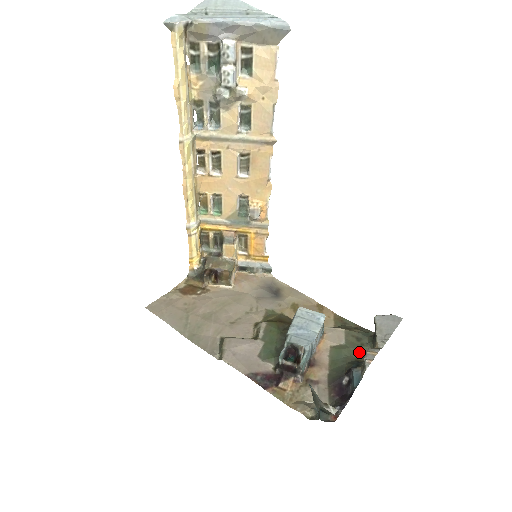
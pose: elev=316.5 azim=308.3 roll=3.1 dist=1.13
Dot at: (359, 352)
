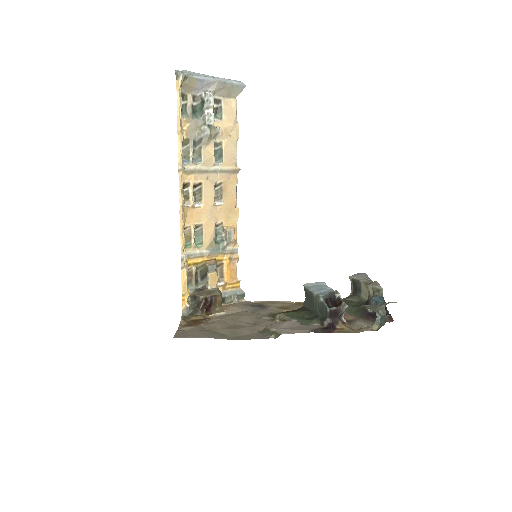
Dot at: (355, 303)
